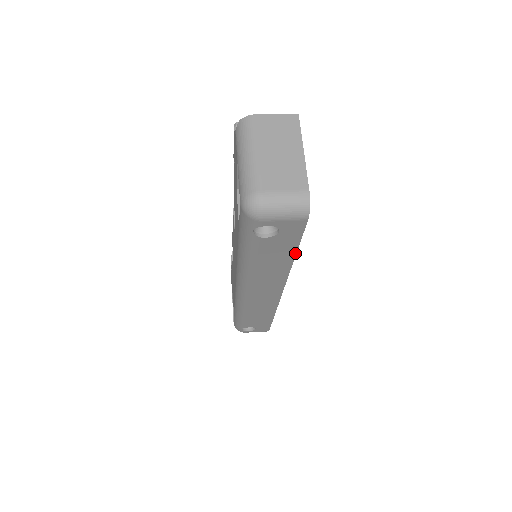
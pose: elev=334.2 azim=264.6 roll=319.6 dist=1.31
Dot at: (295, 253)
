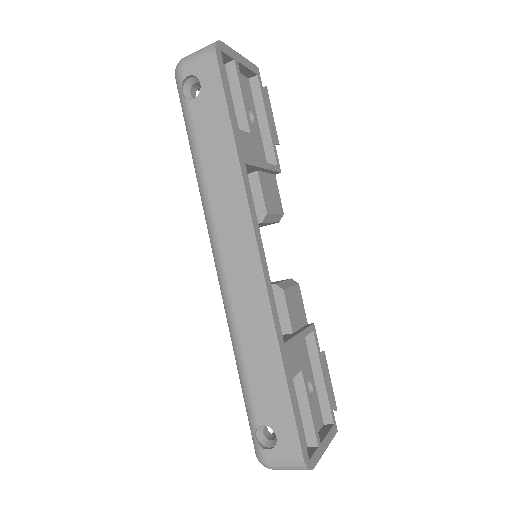
Dot at: (231, 127)
